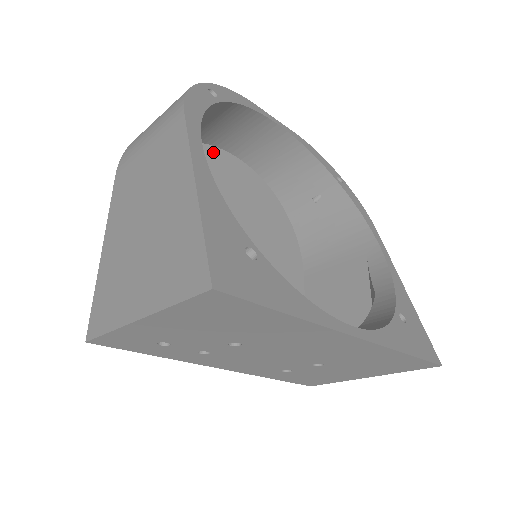
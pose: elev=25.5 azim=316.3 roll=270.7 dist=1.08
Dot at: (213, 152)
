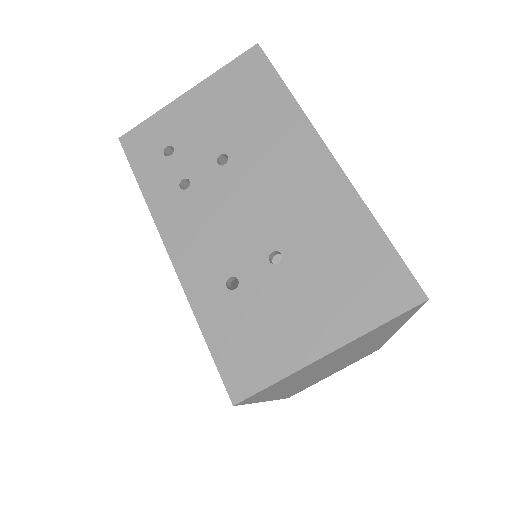
Dot at: occluded
